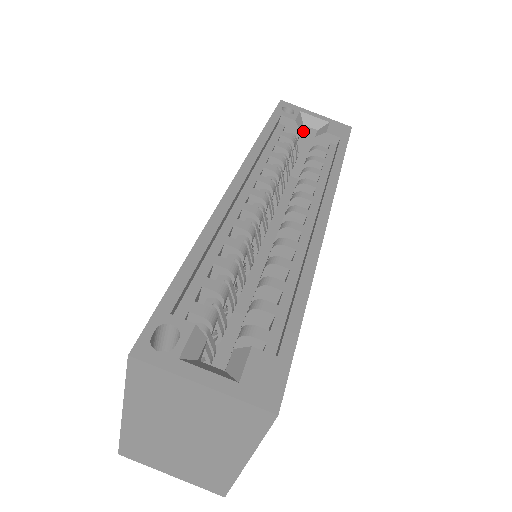
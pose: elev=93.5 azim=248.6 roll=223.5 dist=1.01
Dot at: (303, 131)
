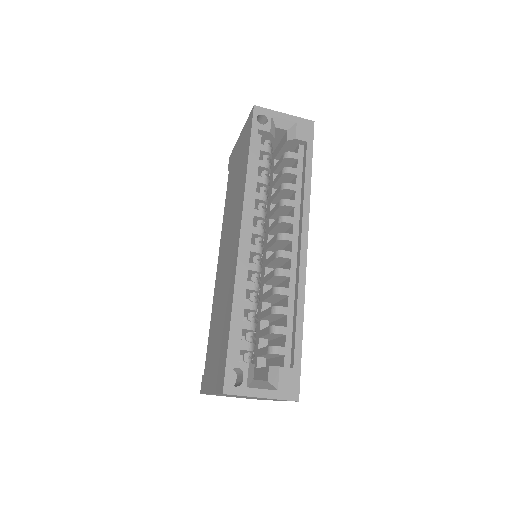
Dot at: (275, 131)
